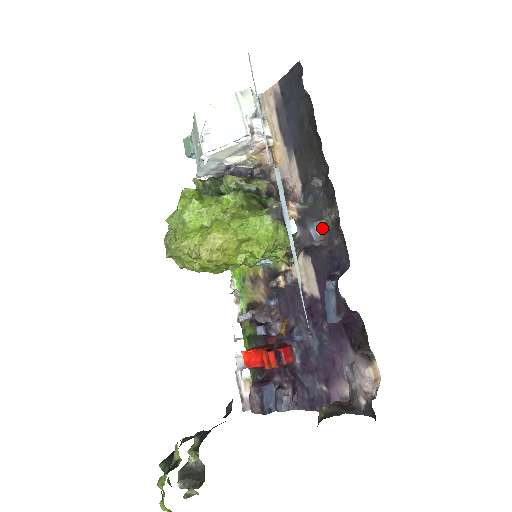
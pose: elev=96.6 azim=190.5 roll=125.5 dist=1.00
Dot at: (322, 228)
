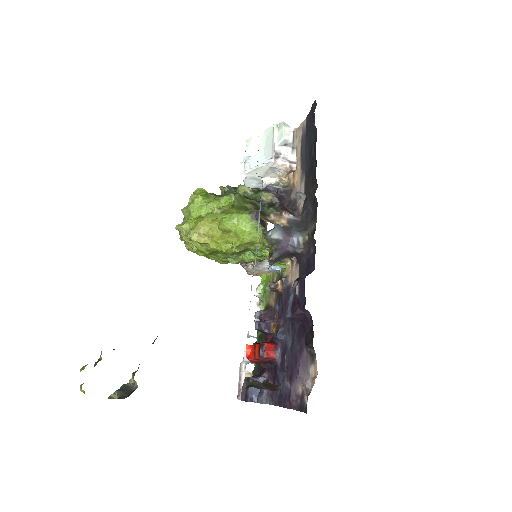
Dot at: (304, 237)
